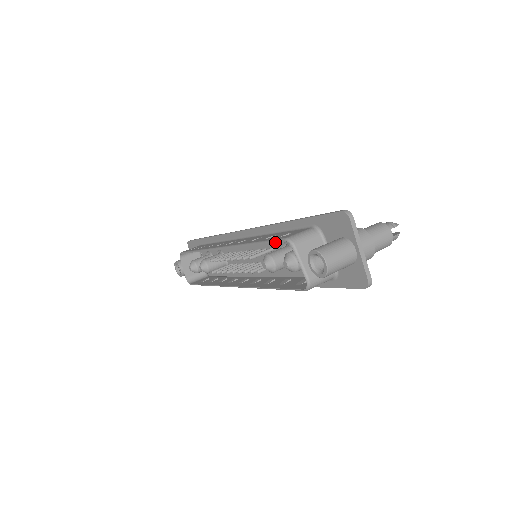
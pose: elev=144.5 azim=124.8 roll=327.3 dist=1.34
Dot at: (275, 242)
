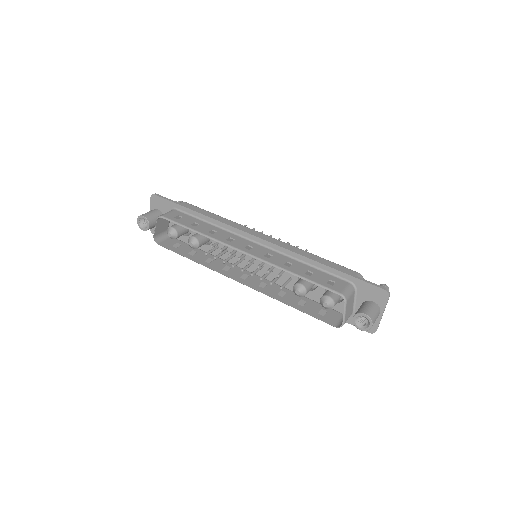
Dot at: occluded
